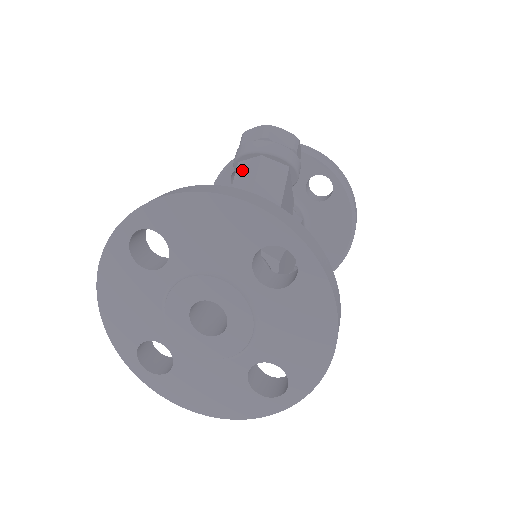
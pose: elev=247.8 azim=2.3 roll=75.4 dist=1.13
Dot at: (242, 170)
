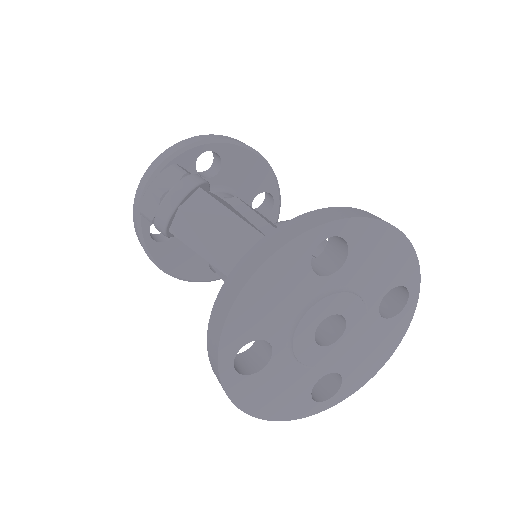
Dot at: (181, 232)
